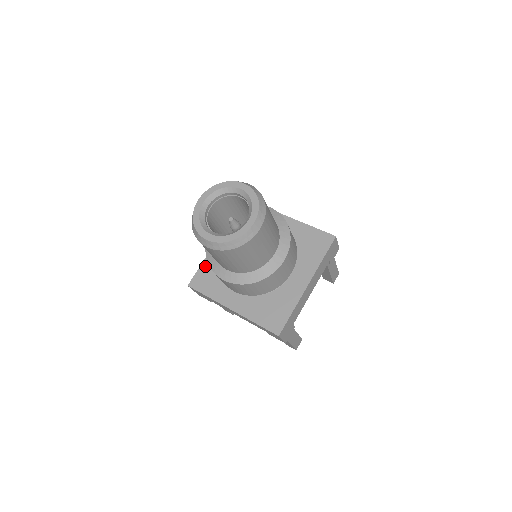
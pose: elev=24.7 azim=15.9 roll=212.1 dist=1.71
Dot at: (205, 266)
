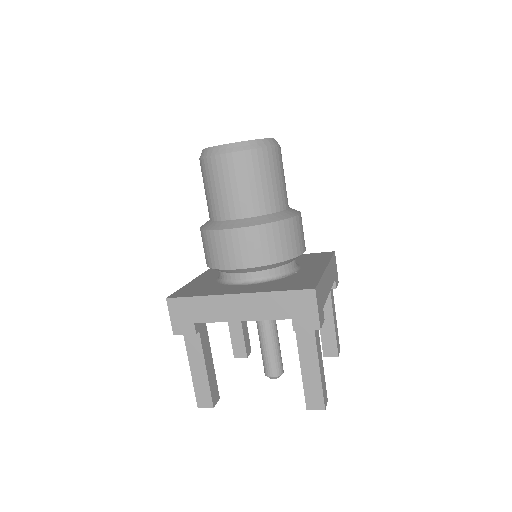
Dot at: (187, 287)
